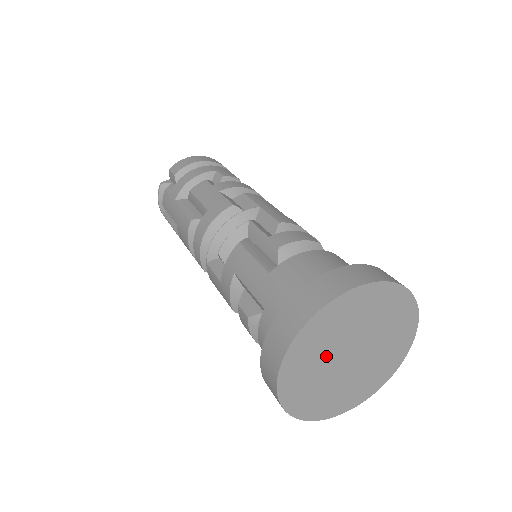
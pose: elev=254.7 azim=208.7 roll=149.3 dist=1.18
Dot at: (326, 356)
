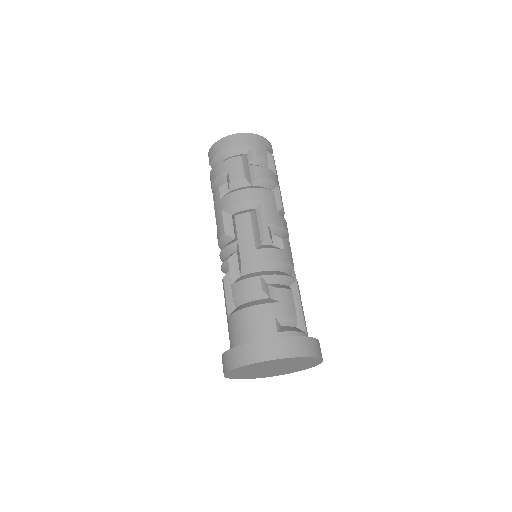
Dot at: (254, 372)
